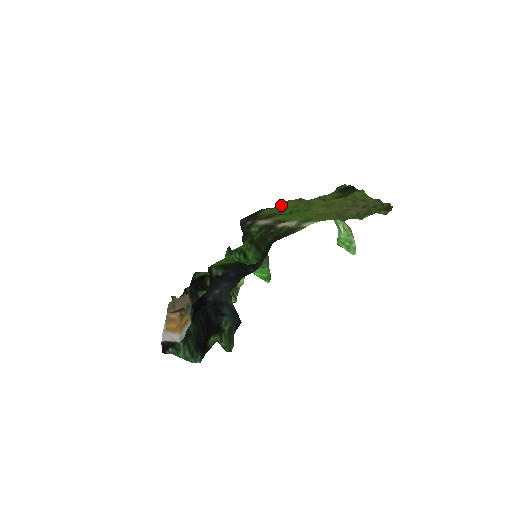
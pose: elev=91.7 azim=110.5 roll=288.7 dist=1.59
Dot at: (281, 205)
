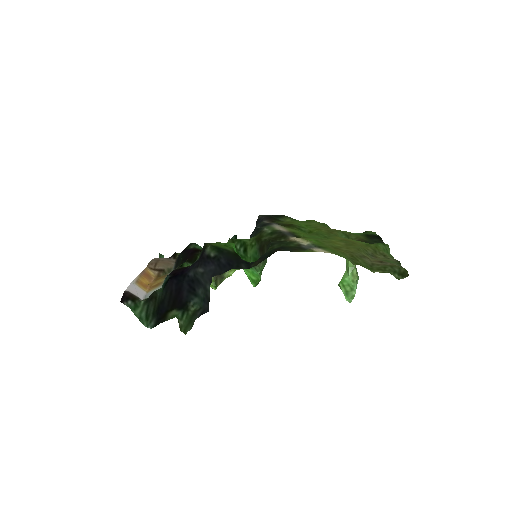
Dot at: (305, 221)
